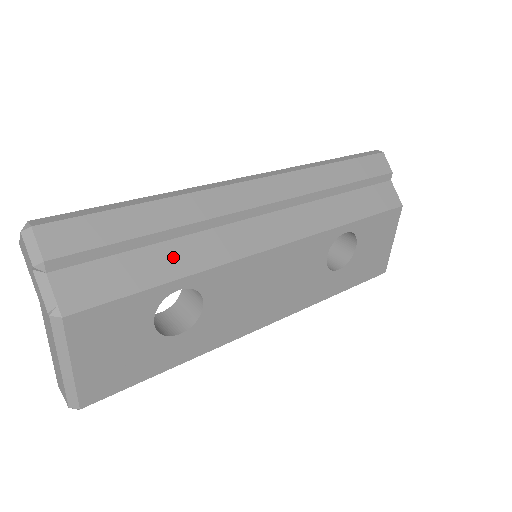
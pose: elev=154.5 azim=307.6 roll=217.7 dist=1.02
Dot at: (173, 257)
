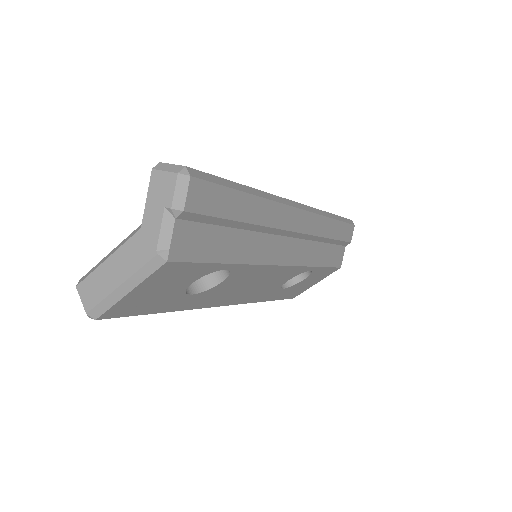
Dot at: (238, 244)
